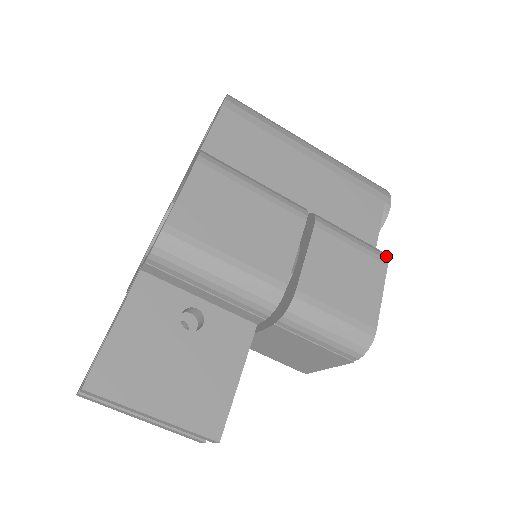
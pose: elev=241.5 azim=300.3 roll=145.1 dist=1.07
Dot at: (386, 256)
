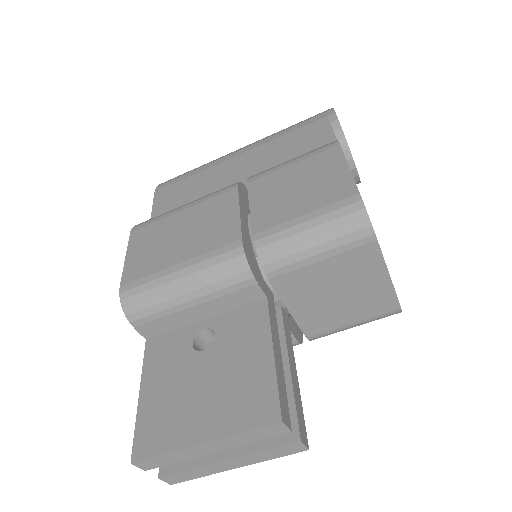
Dot at: (336, 141)
